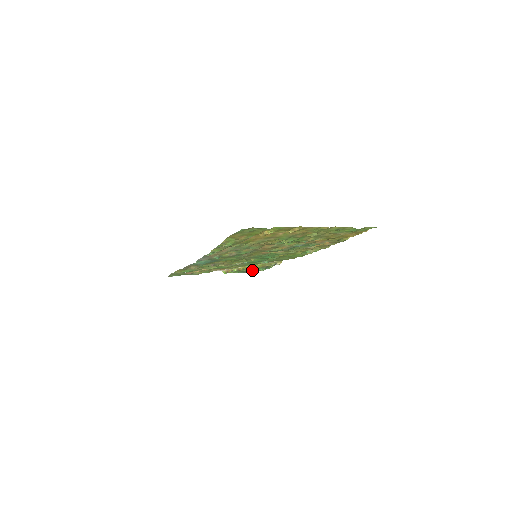
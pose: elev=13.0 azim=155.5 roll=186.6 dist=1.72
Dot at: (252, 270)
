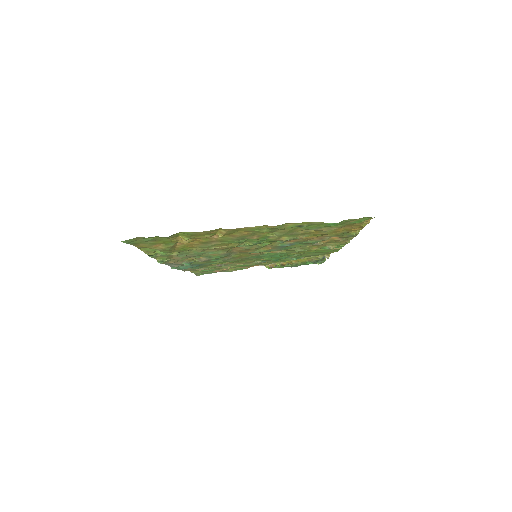
Dot at: (301, 264)
